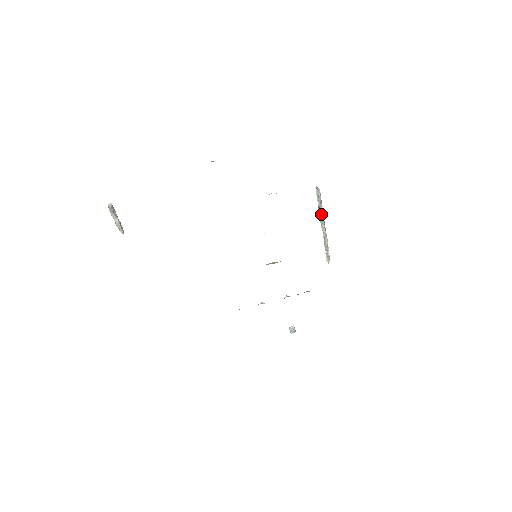
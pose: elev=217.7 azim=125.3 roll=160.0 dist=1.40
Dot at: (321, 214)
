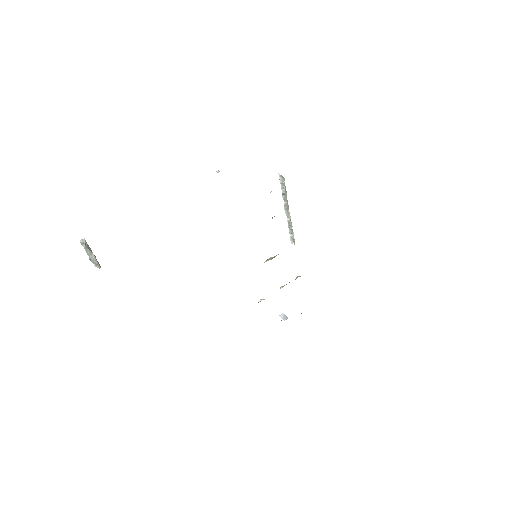
Dot at: (286, 200)
